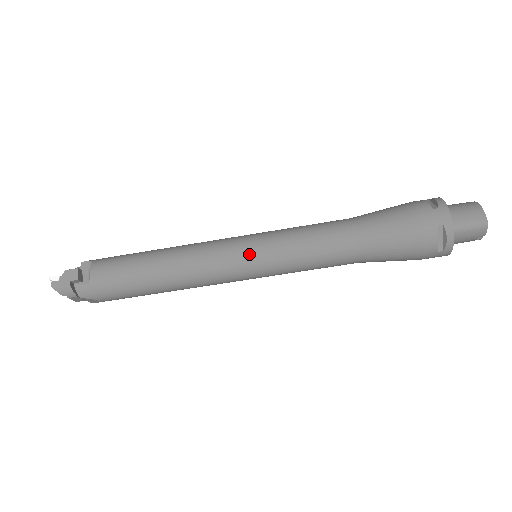
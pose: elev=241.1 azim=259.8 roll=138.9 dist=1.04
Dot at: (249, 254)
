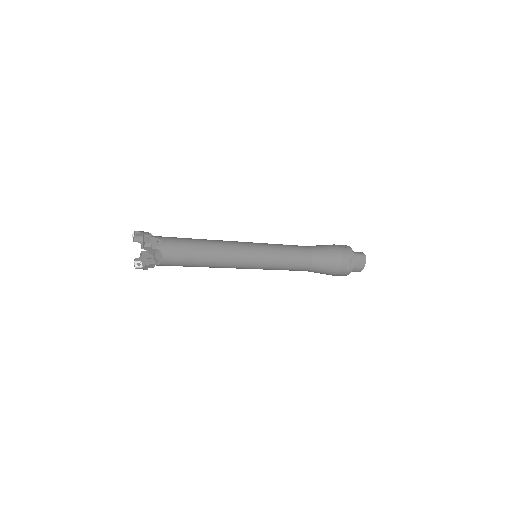
Dot at: (255, 268)
